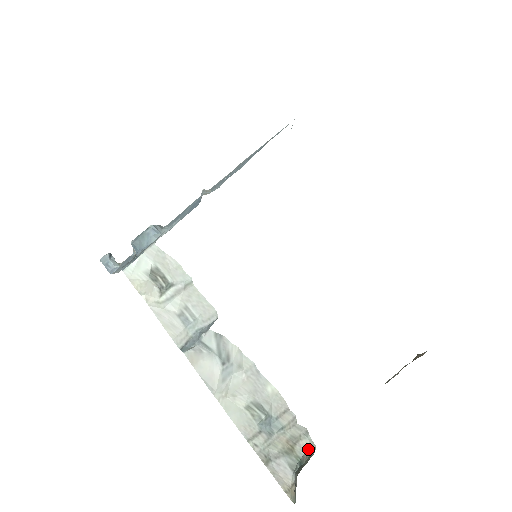
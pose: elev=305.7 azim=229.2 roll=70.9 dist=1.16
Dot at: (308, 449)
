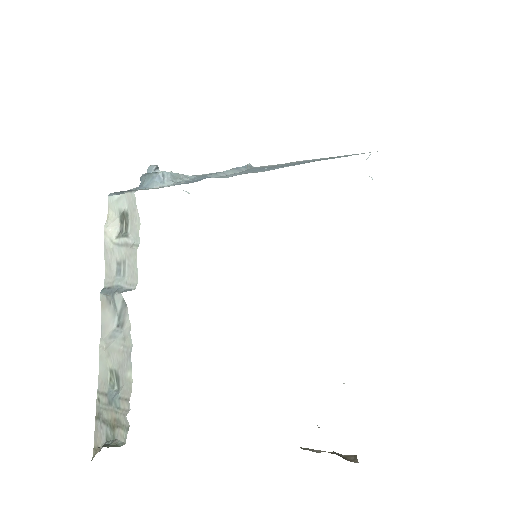
Dot at: (121, 439)
